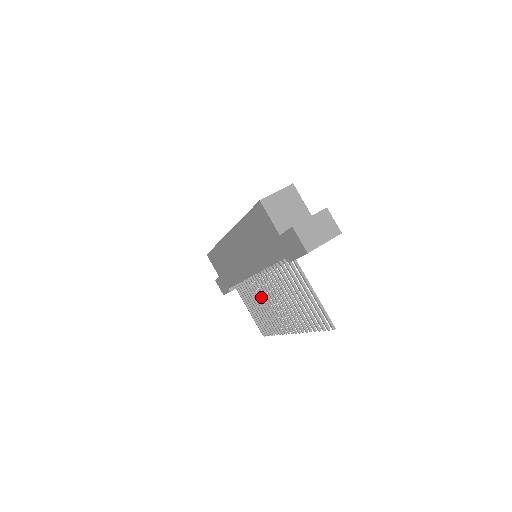
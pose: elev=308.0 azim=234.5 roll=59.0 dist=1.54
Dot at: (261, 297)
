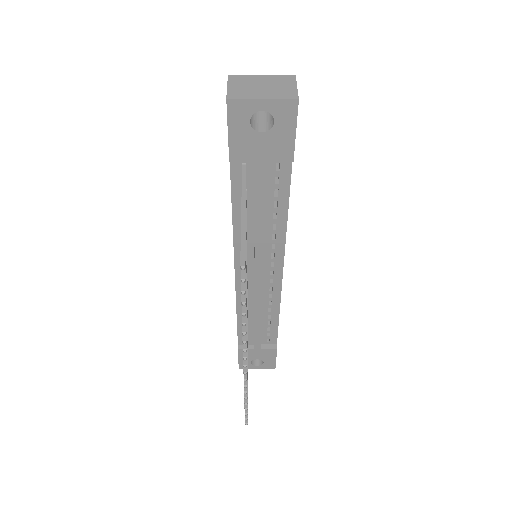
Dot at: occluded
